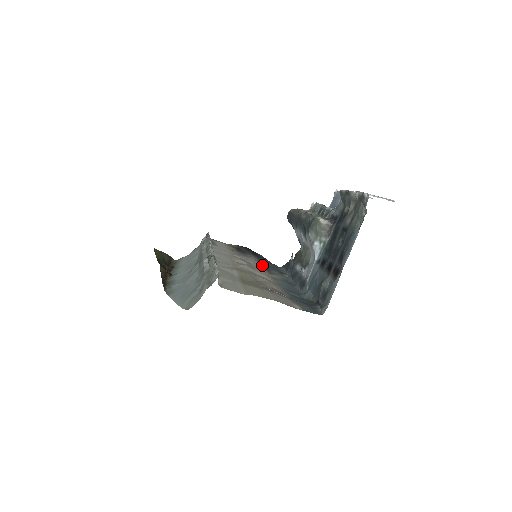
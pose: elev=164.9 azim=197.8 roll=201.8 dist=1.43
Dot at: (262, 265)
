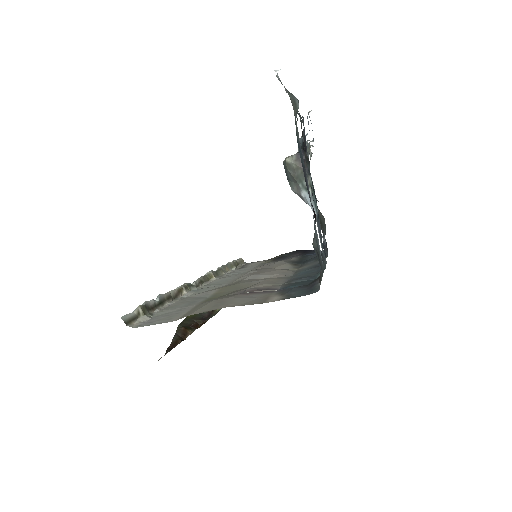
Dot at: (293, 262)
